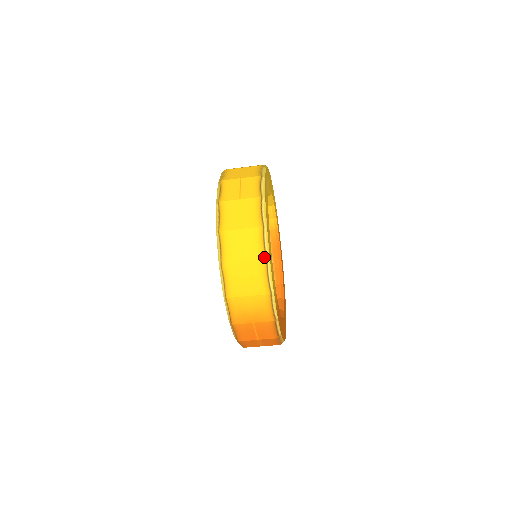
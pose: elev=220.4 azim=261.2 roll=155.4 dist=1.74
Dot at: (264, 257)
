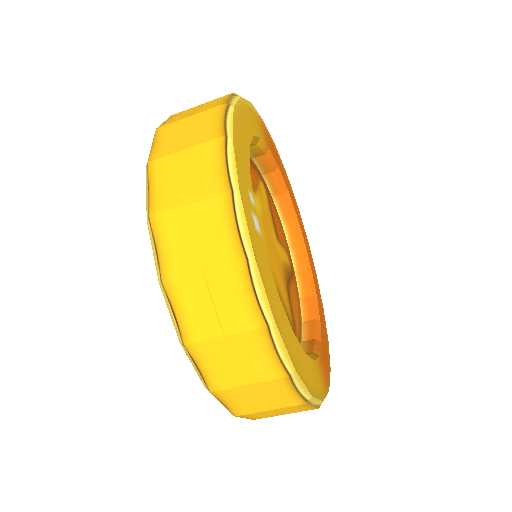
Dot at: (302, 402)
